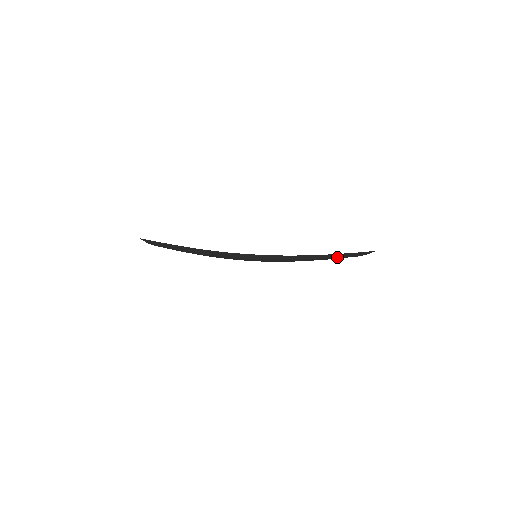
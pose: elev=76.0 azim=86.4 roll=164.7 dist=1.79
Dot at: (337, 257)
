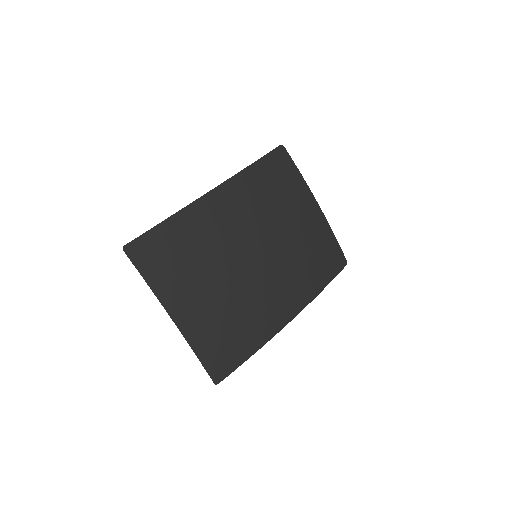
Dot at: (284, 181)
